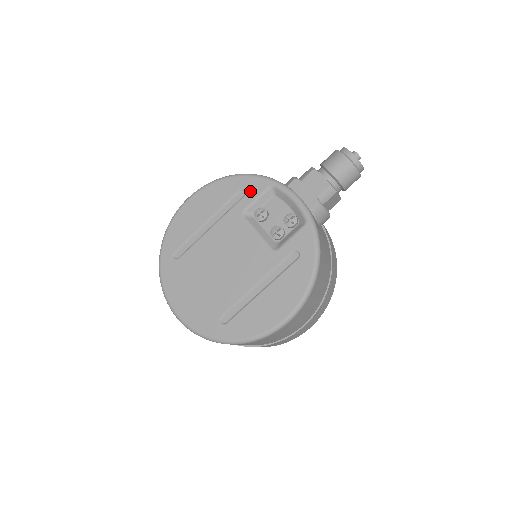
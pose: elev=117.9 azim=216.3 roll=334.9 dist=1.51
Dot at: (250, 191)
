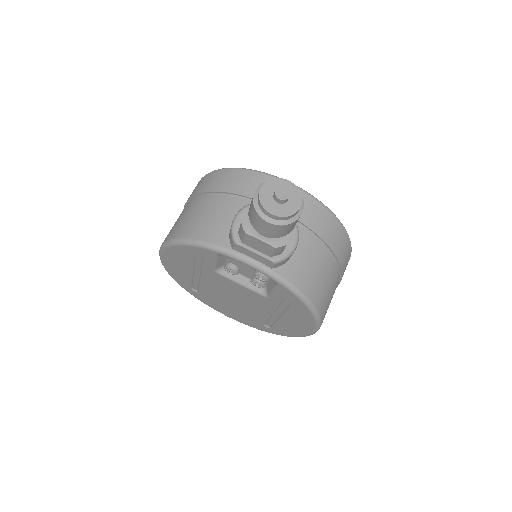
Dot at: (204, 257)
